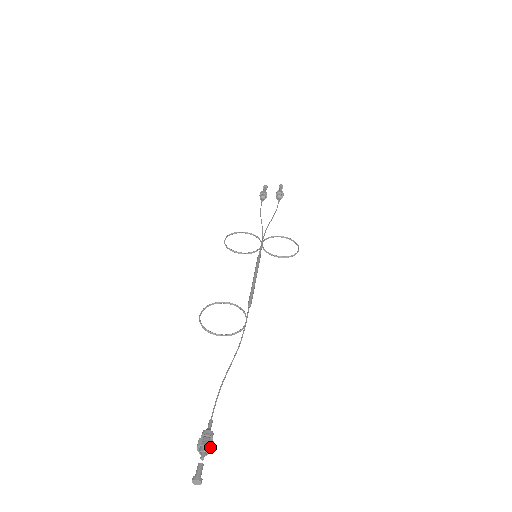
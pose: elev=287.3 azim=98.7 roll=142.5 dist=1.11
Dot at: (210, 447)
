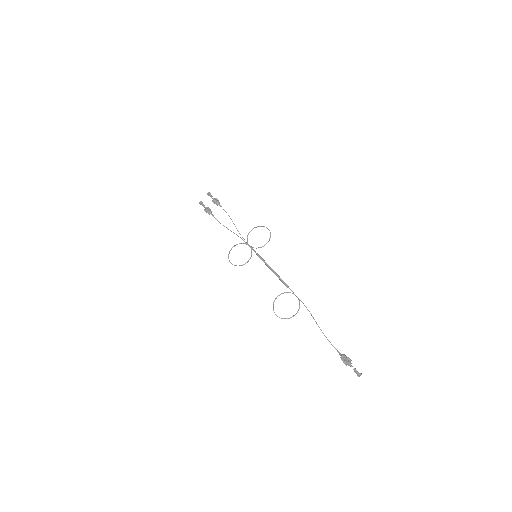
Dot at: (350, 360)
